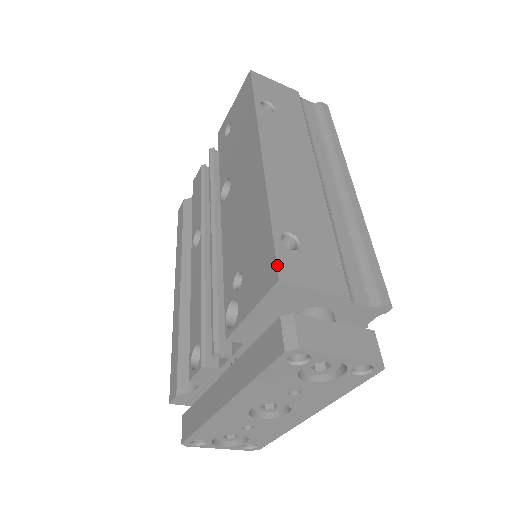
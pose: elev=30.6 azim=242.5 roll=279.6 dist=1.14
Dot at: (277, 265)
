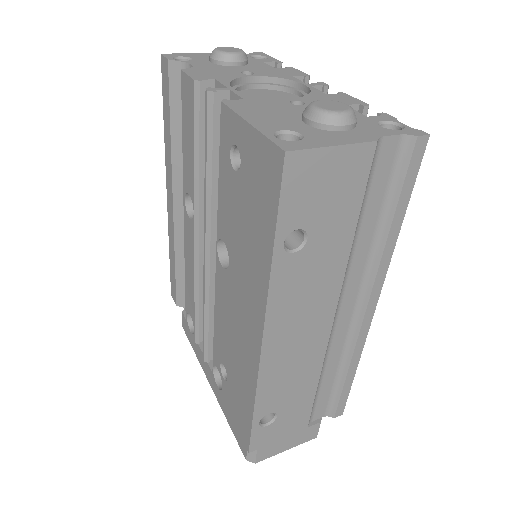
Dot at: (250, 445)
